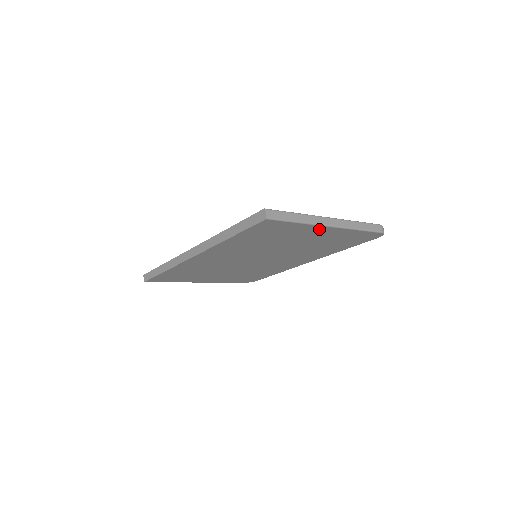
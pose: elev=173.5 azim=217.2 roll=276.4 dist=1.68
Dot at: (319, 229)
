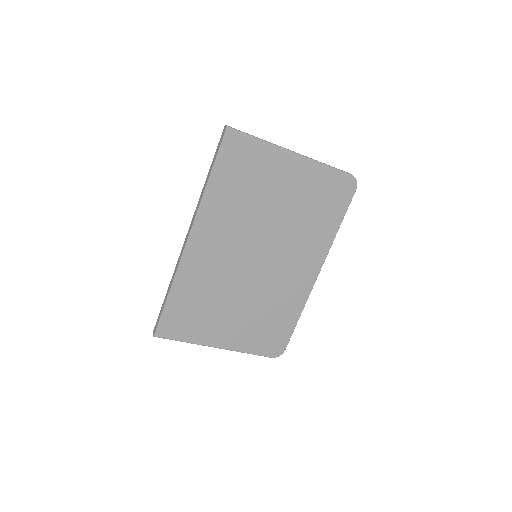
Dot at: (285, 159)
